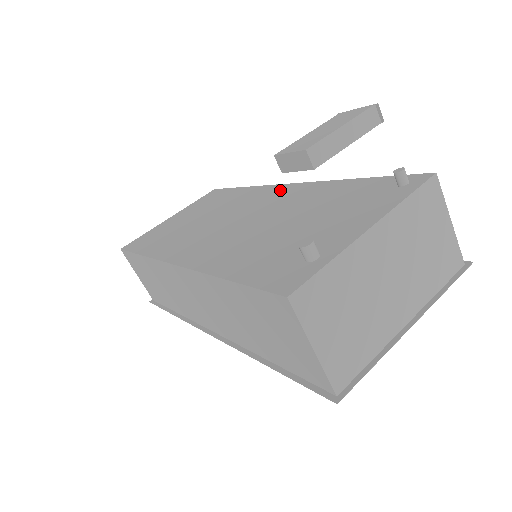
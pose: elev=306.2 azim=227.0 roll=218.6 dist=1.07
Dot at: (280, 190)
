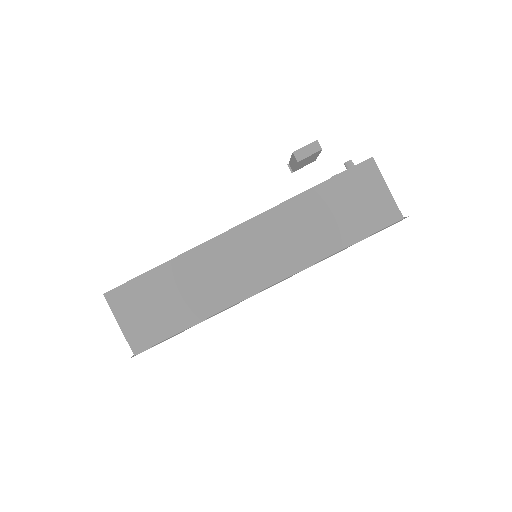
Dot at: occluded
